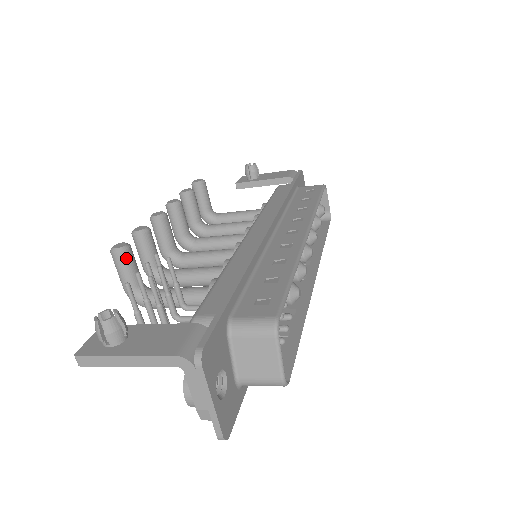
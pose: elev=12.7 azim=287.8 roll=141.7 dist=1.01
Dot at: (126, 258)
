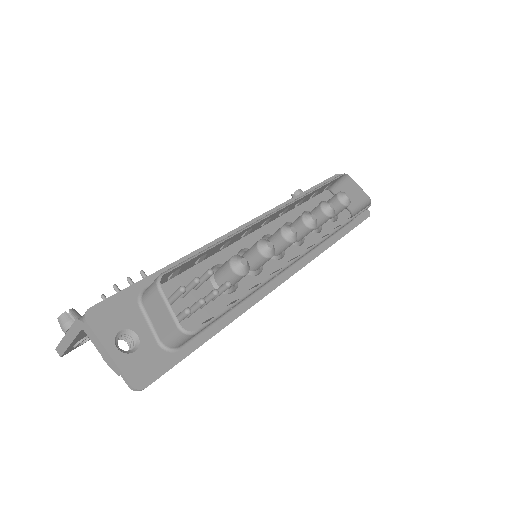
Dot at: occluded
